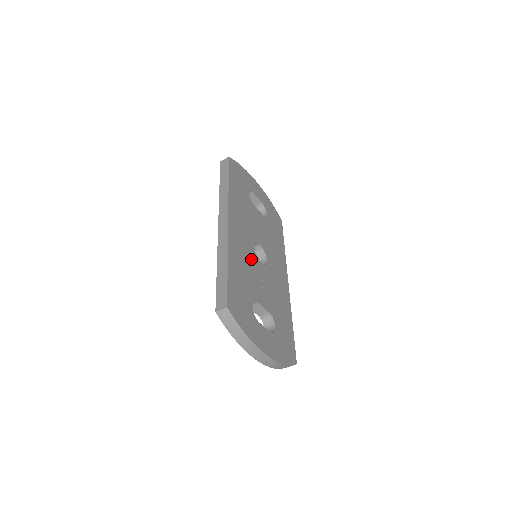
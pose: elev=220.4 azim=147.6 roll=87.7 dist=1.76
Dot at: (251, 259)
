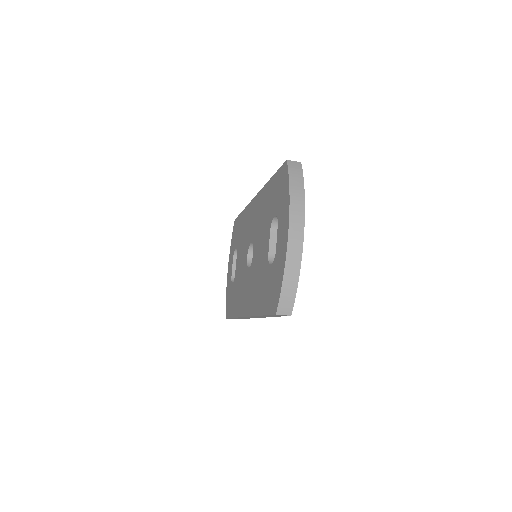
Dot at: occluded
